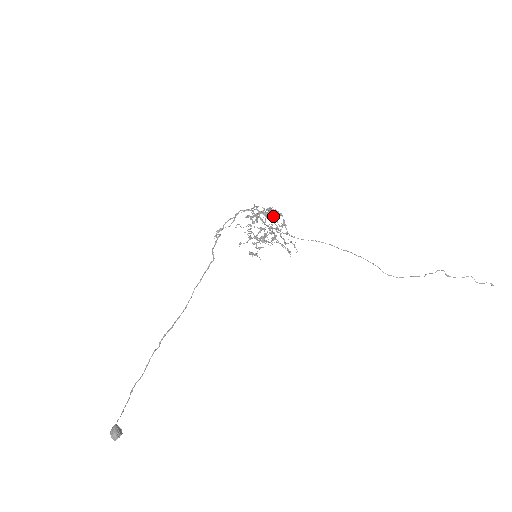
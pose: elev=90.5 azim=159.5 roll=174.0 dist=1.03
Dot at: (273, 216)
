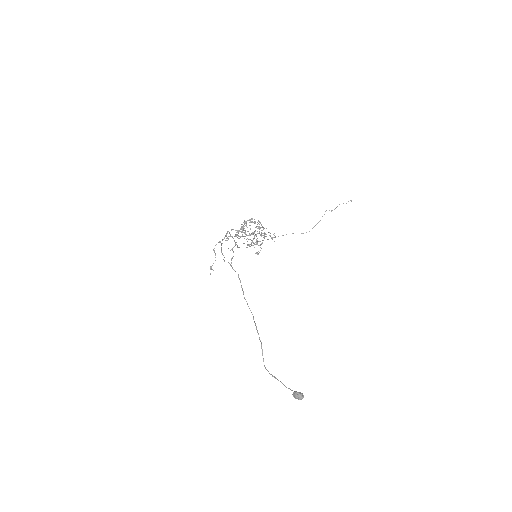
Dot at: occluded
